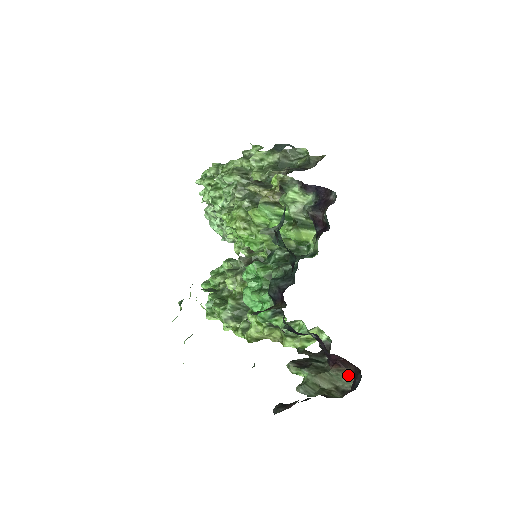
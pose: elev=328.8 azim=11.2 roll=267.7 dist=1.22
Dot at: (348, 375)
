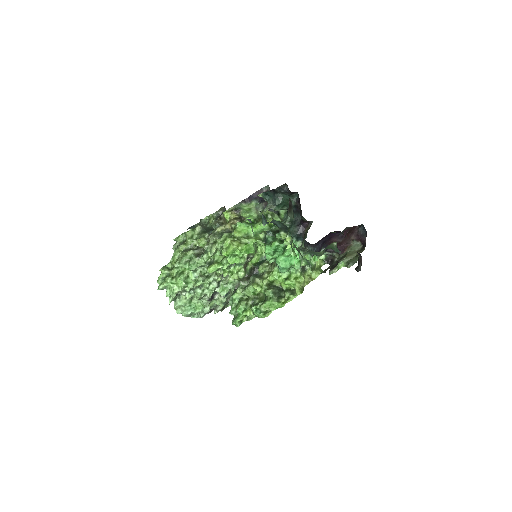
Dot at: (354, 244)
